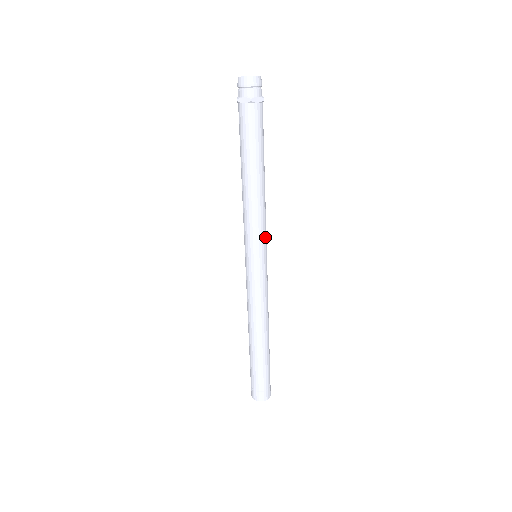
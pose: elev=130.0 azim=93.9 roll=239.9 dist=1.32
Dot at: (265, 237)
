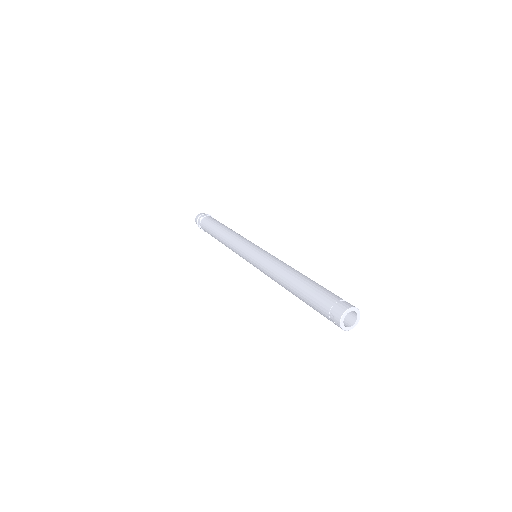
Dot at: occluded
